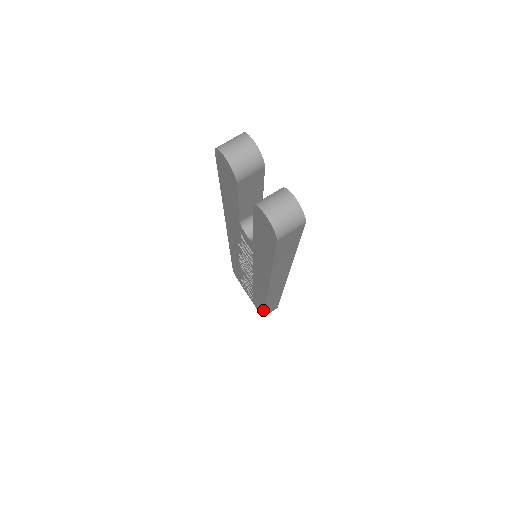
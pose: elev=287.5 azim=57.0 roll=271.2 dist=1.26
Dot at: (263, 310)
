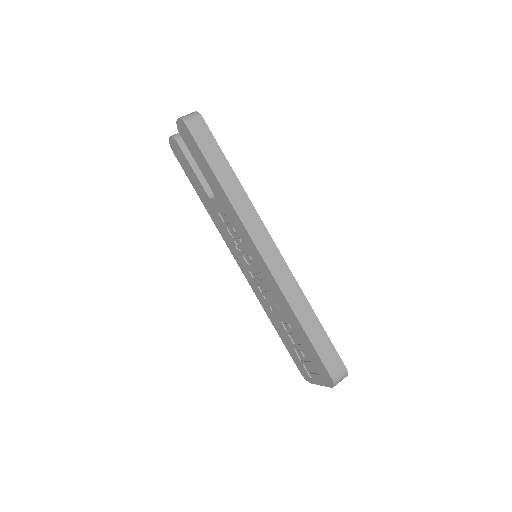
Dot at: (311, 345)
